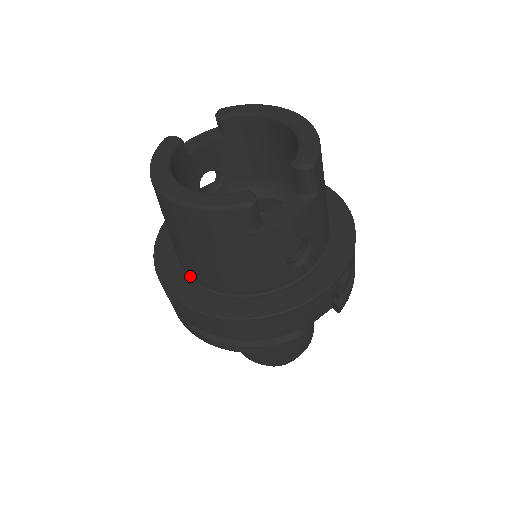
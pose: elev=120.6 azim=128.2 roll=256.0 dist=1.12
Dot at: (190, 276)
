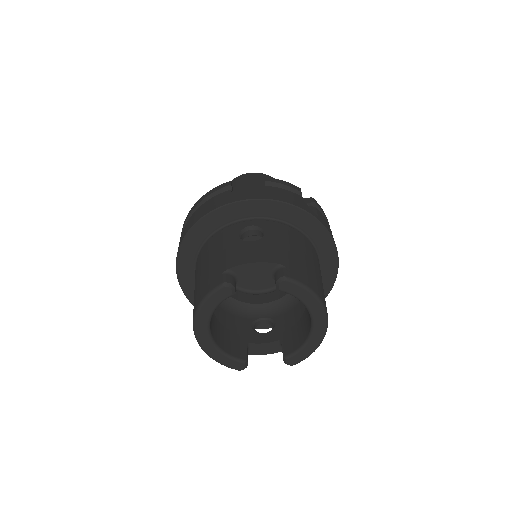
Dot at: occluded
